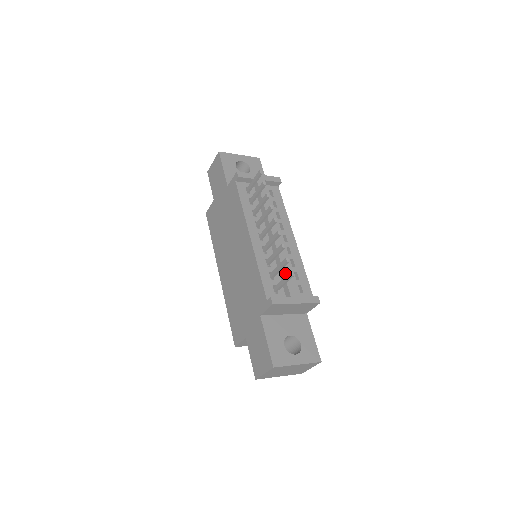
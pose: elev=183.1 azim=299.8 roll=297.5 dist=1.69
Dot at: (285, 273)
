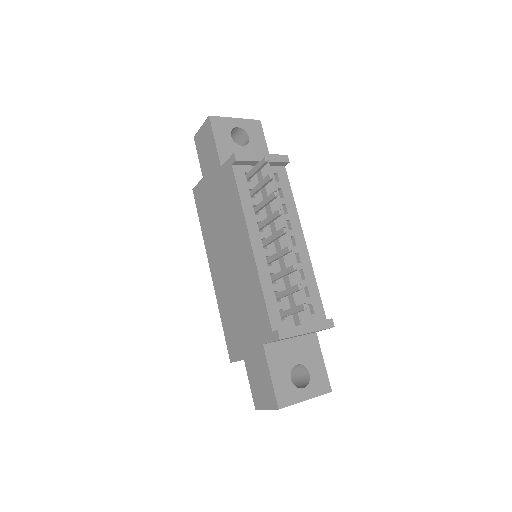
Dot at: (294, 293)
